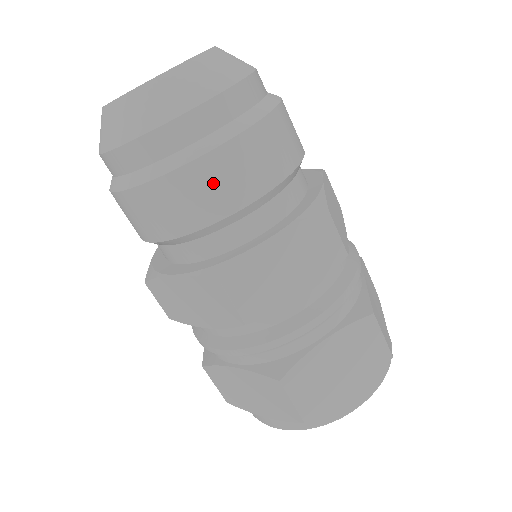
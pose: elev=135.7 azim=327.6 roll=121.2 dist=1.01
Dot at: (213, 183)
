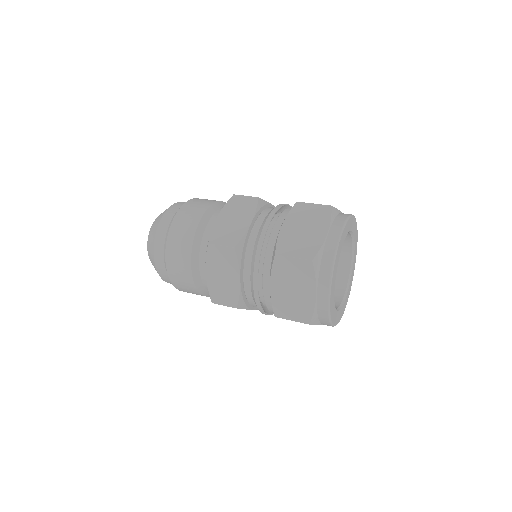
Dot at: (182, 225)
